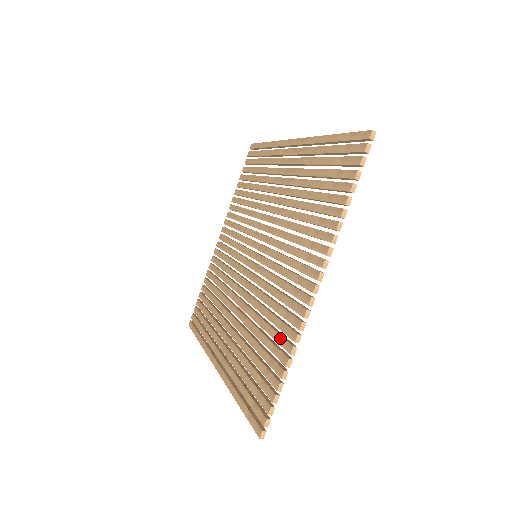
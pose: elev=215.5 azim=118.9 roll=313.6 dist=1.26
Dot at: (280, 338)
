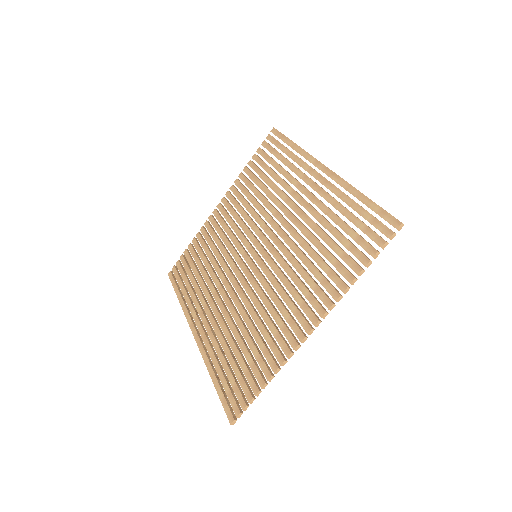
Dot at: (267, 353)
